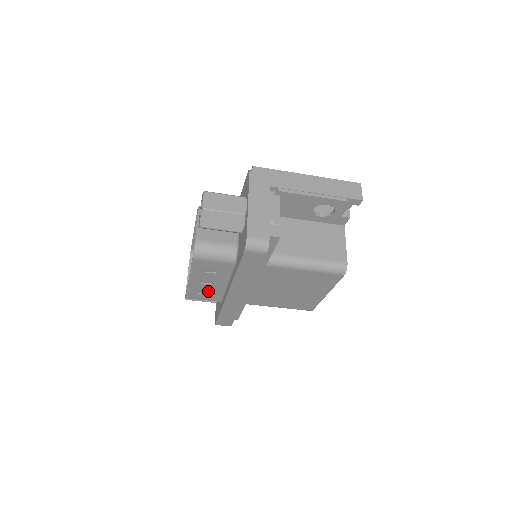
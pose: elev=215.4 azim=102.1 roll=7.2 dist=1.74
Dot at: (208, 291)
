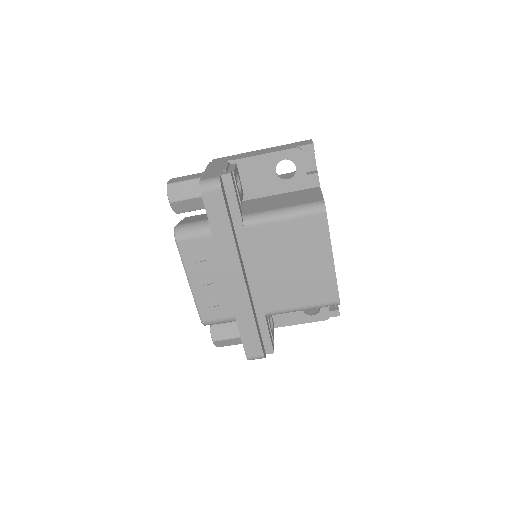
Dot at: (217, 302)
